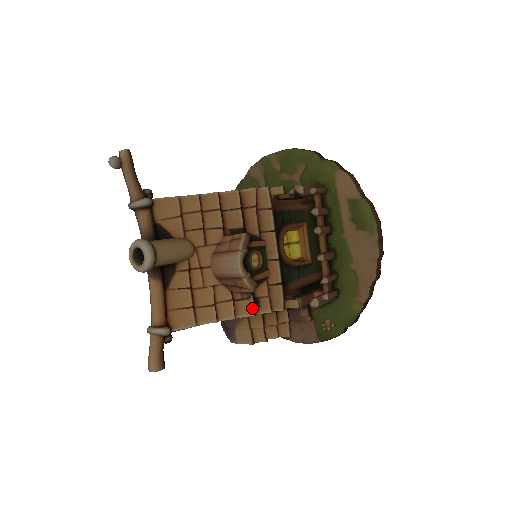
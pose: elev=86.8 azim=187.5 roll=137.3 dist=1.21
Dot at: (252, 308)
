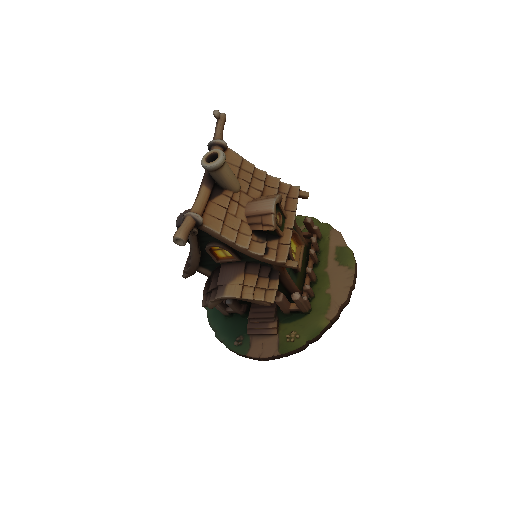
Dot at: (263, 249)
